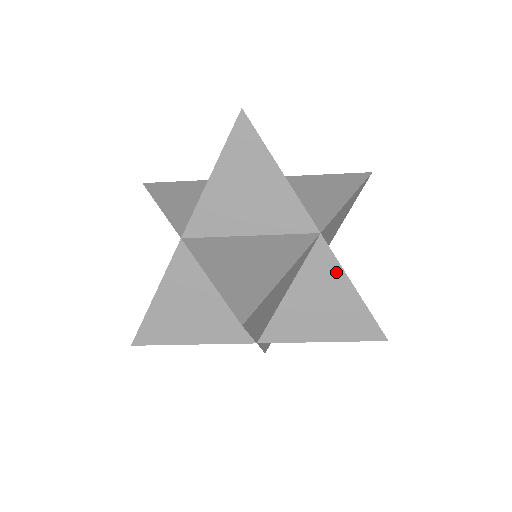
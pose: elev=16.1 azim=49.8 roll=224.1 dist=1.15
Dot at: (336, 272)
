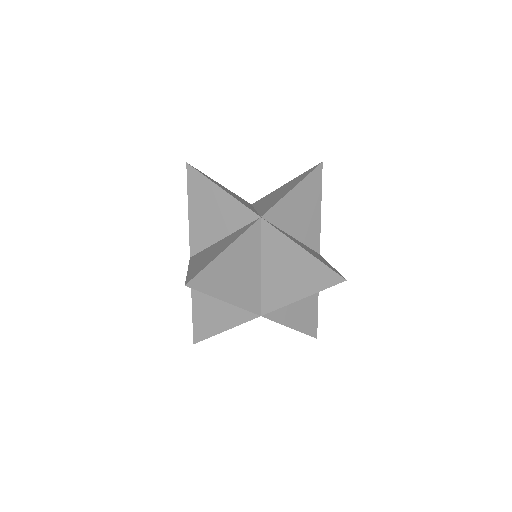
Dot at: occluded
